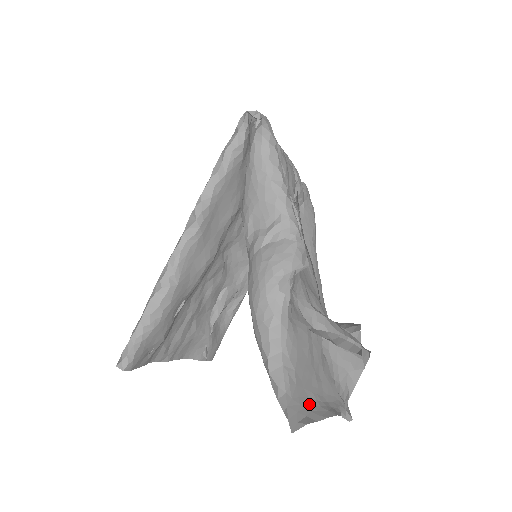
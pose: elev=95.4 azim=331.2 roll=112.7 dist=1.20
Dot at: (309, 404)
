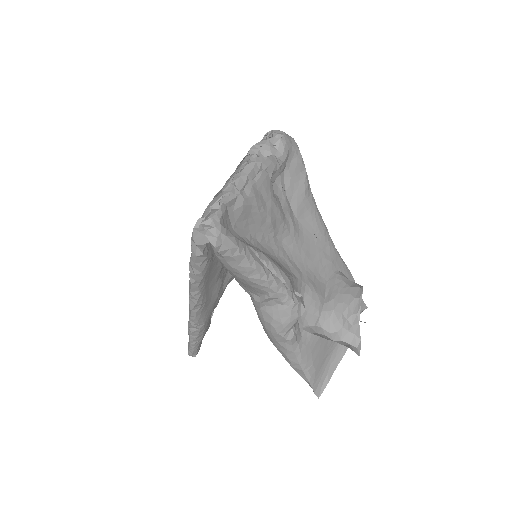
Dot at: (328, 361)
